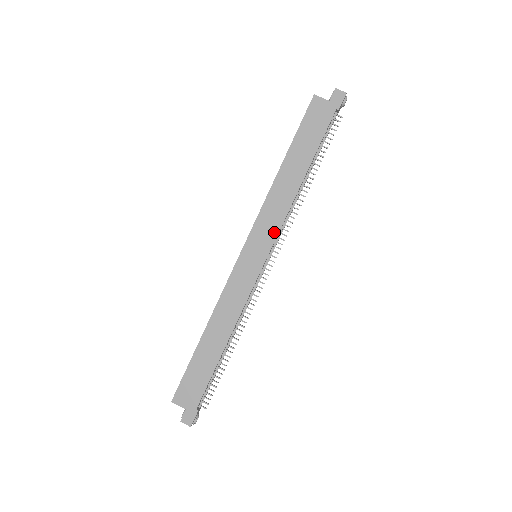
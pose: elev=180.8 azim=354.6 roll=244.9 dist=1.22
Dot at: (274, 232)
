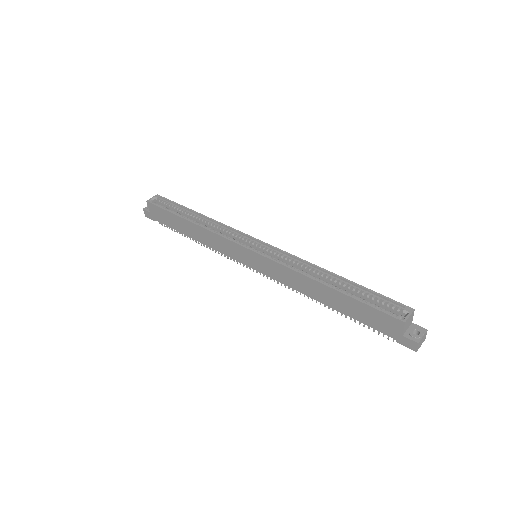
Dot at: (273, 276)
